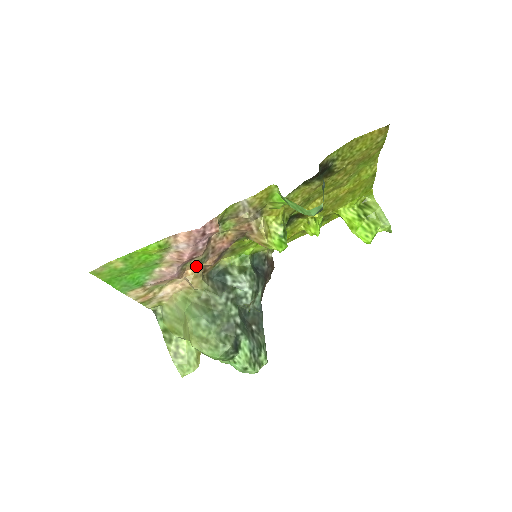
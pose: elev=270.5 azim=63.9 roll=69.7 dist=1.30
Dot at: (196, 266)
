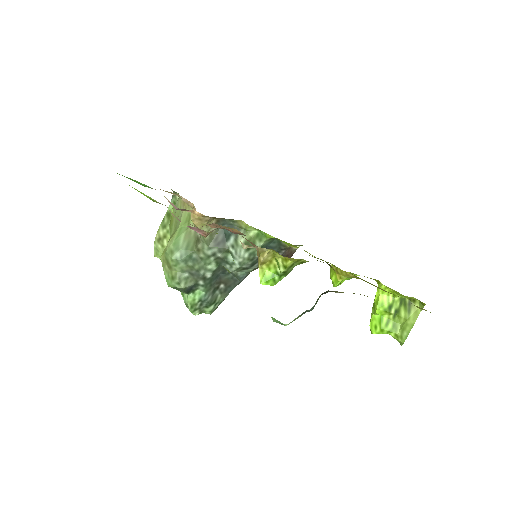
Dot at: occluded
